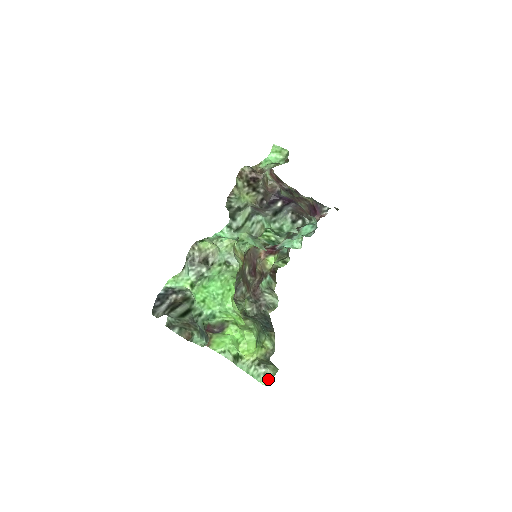
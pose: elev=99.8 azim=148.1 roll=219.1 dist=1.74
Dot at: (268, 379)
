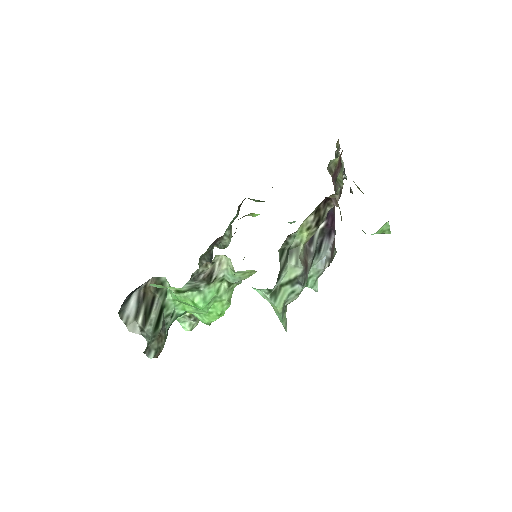
Dot at: occluded
